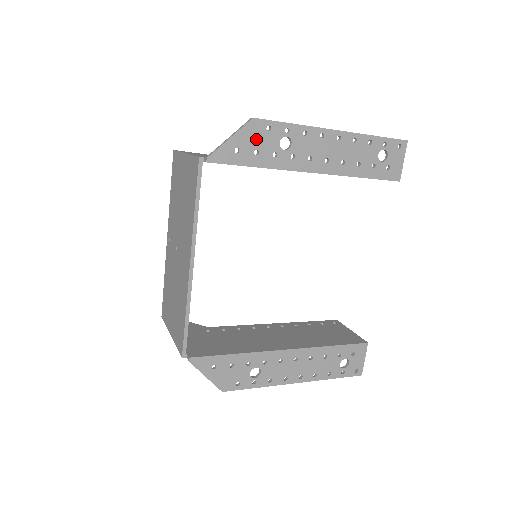
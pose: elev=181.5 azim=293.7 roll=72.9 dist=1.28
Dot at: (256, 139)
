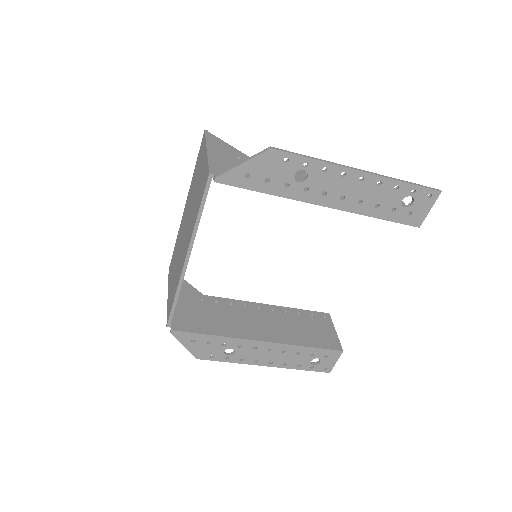
Dot at: (270, 168)
